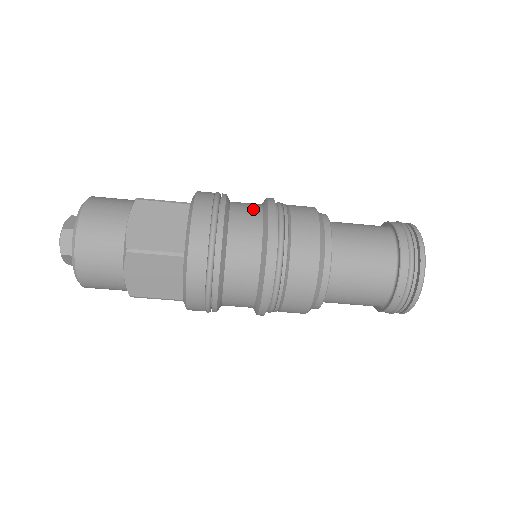
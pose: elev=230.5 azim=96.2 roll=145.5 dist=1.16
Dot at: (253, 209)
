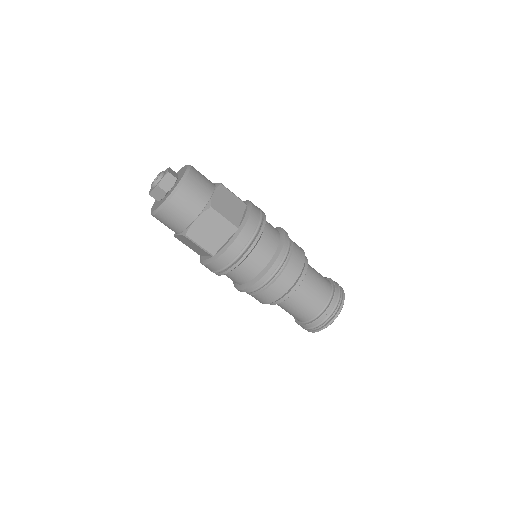
Dot at: (275, 228)
